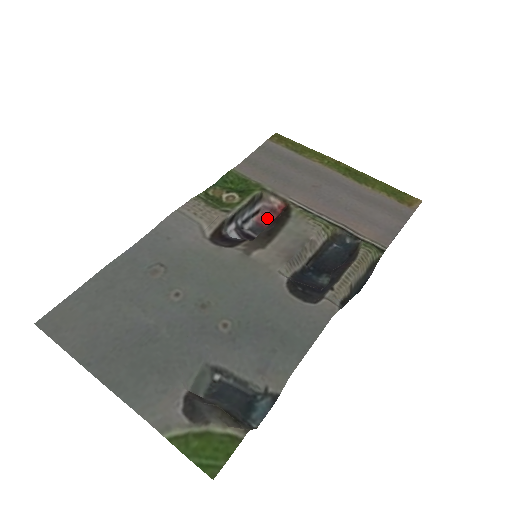
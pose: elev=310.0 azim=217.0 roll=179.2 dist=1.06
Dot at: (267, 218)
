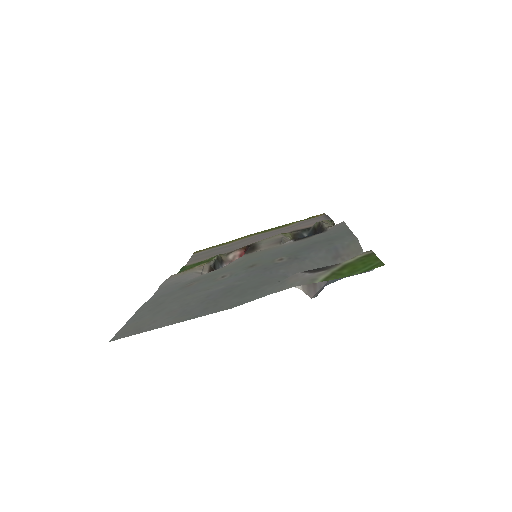
Dot at: occluded
